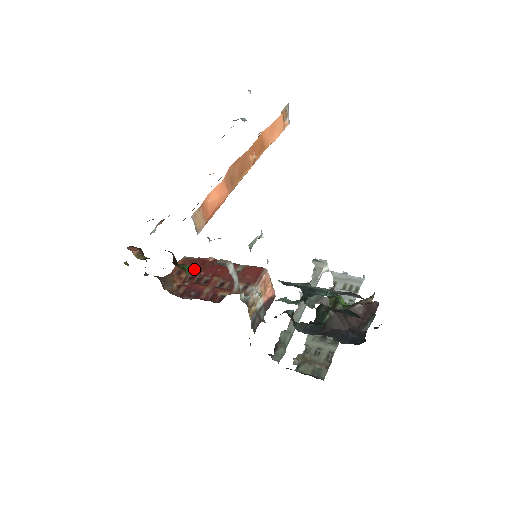
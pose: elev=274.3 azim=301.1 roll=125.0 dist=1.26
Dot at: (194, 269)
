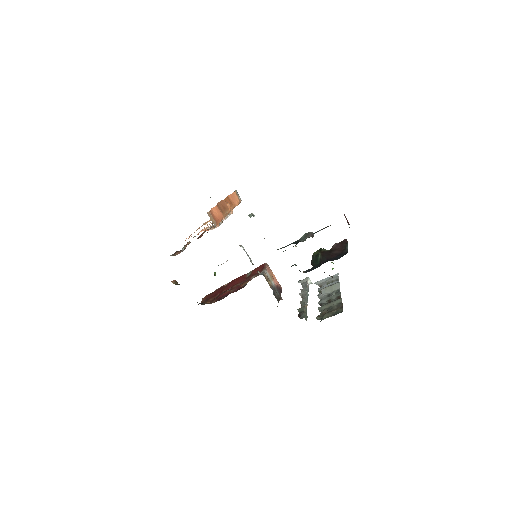
Dot at: (217, 294)
